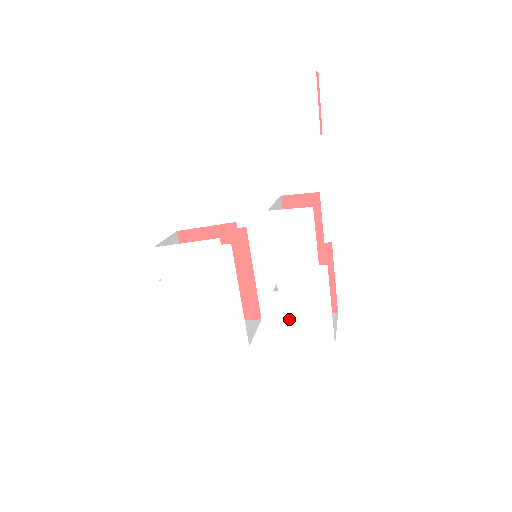
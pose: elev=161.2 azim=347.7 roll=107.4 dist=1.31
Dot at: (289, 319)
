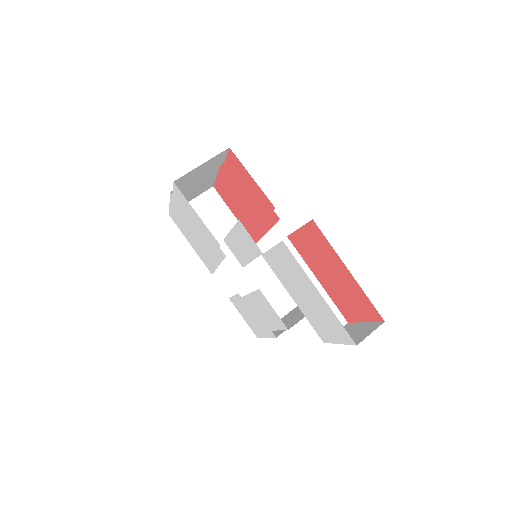
Dot at: (240, 305)
